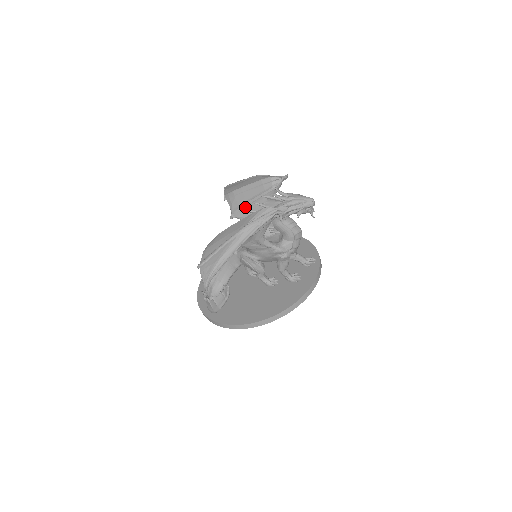
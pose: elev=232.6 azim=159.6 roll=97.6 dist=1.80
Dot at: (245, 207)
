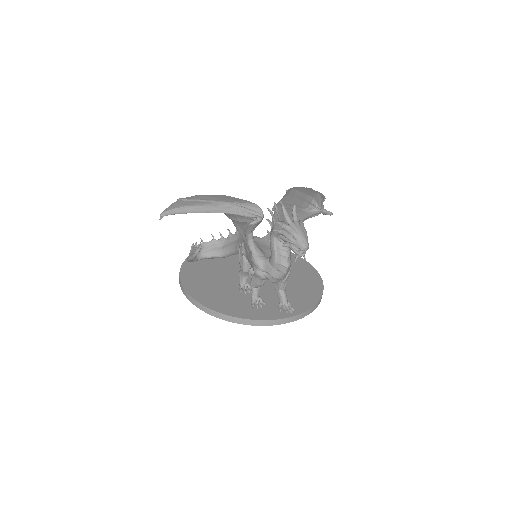
Dot at: occluded
